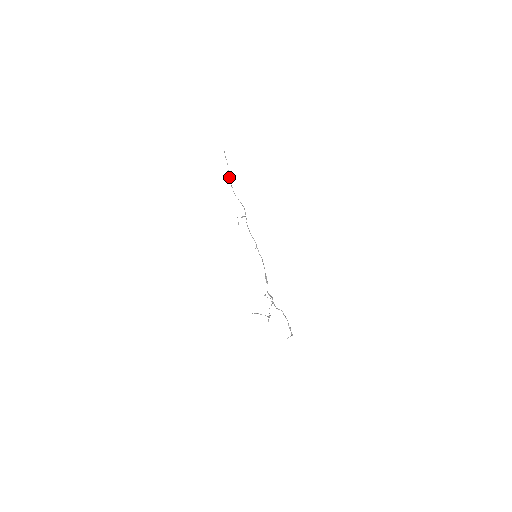
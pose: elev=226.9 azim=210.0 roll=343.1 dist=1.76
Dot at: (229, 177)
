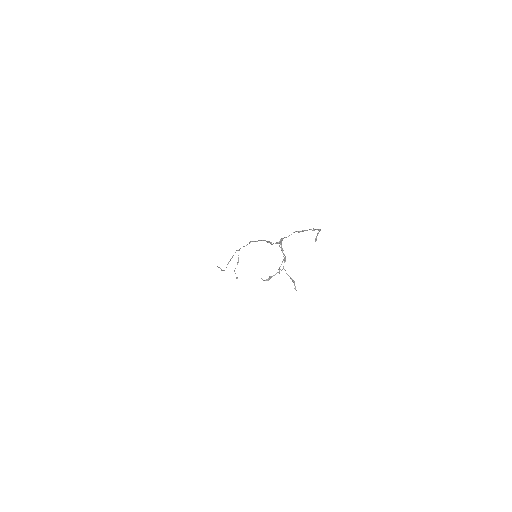
Dot at: (223, 270)
